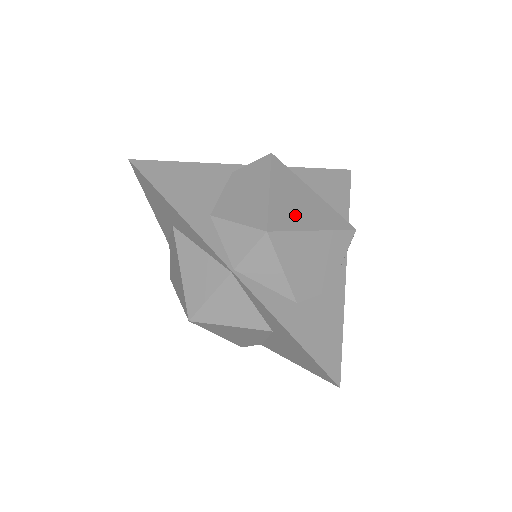
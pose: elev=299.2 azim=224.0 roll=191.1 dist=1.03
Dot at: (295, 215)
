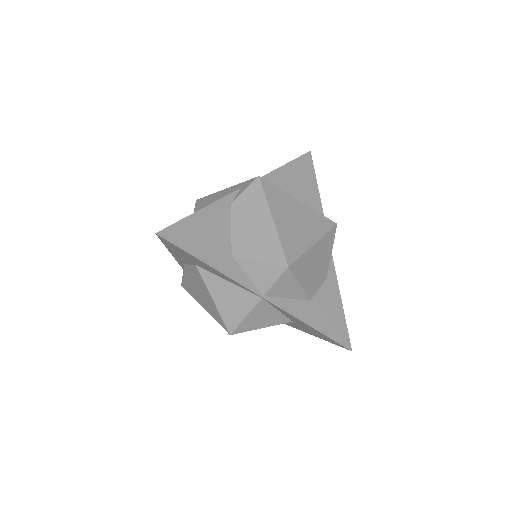
Dot at: (298, 237)
